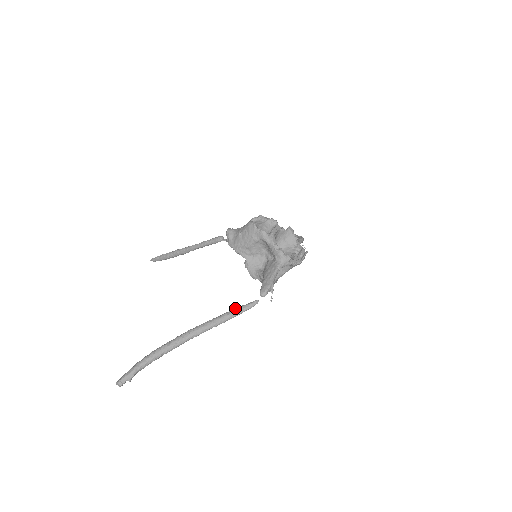
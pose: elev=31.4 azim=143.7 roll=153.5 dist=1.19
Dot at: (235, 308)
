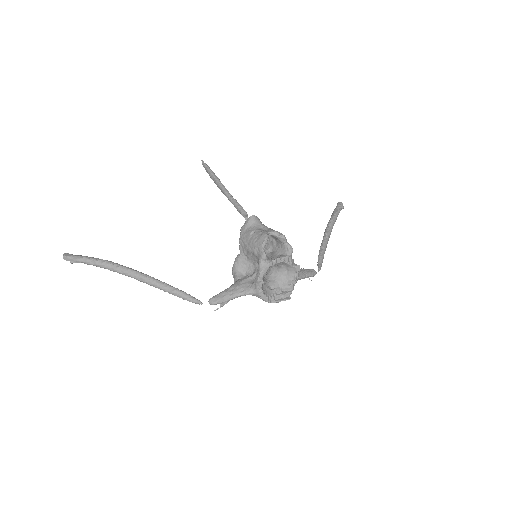
Dot at: (182, 291)
